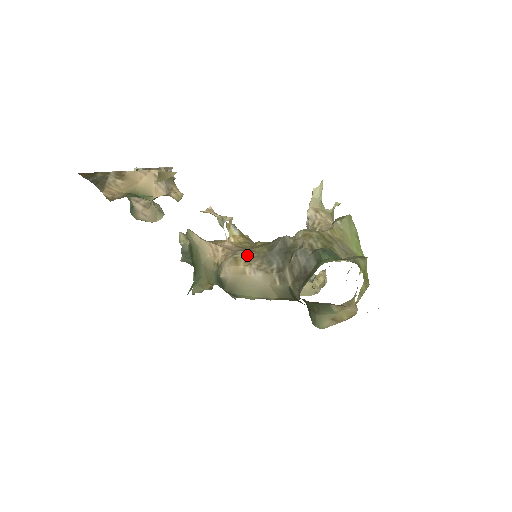
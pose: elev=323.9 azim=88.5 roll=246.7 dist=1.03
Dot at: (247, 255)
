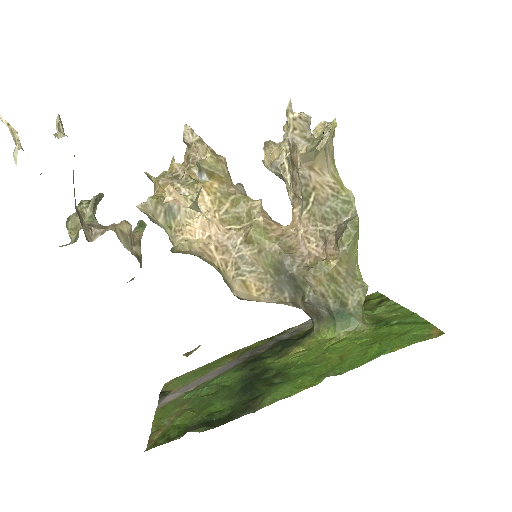
Dot at: (254, 278)
